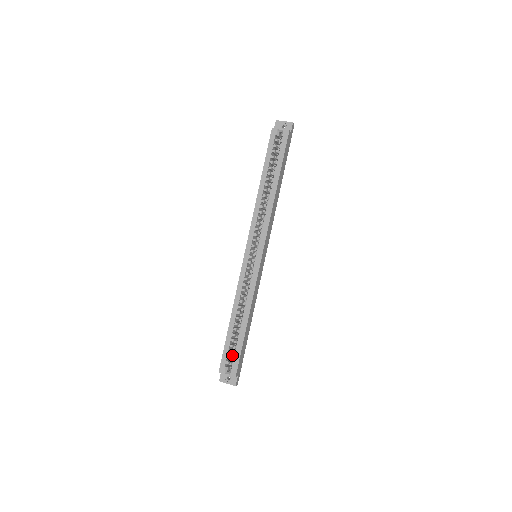
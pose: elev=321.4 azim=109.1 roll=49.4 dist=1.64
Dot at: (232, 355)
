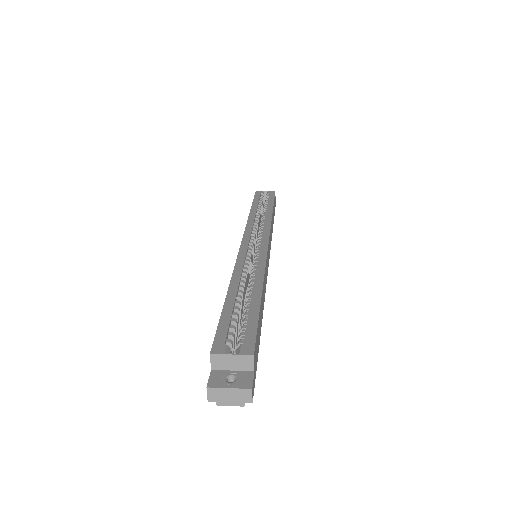
Dot at: (234, 346)
